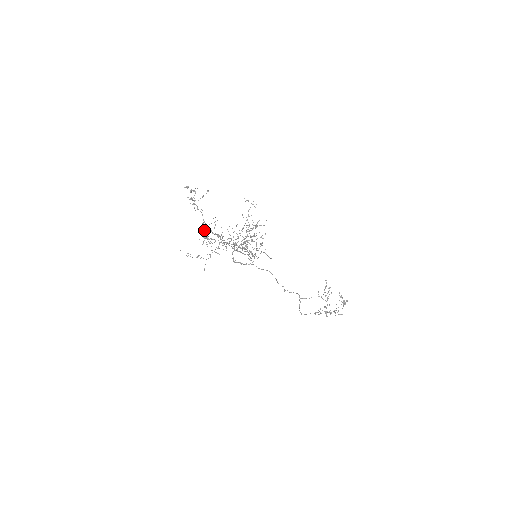
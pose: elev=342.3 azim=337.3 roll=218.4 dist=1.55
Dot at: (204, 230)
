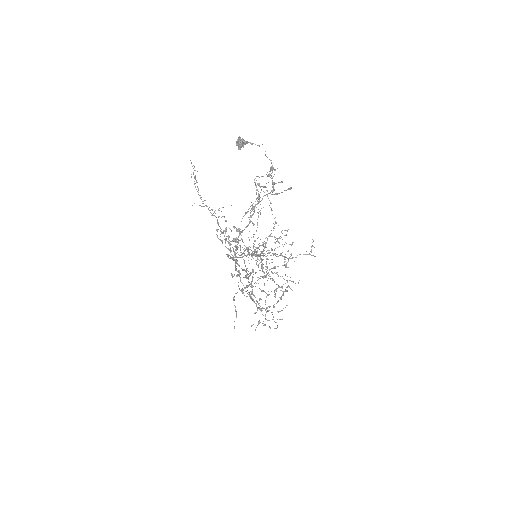
Dot at: occluded
